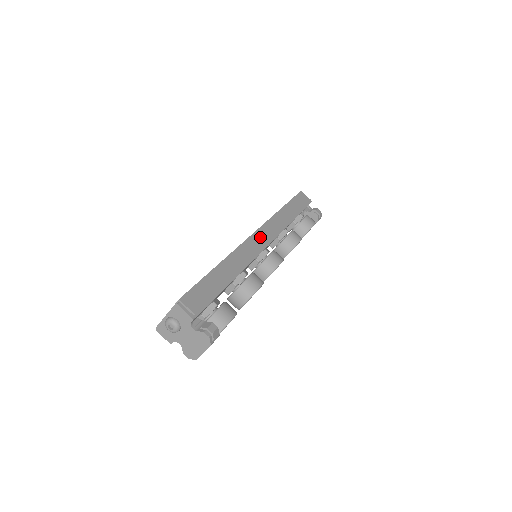
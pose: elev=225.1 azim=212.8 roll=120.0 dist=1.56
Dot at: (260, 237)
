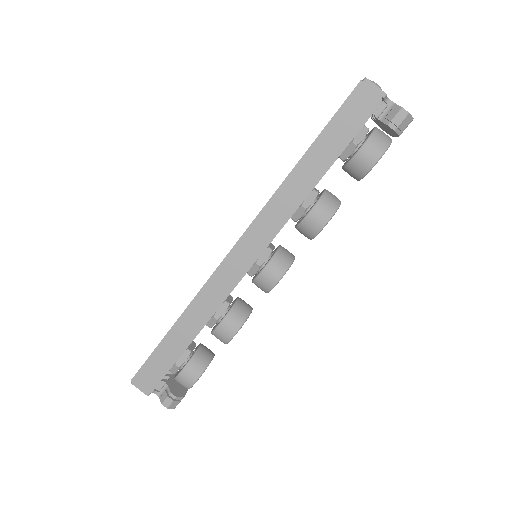
Dot at: (240, 256)
